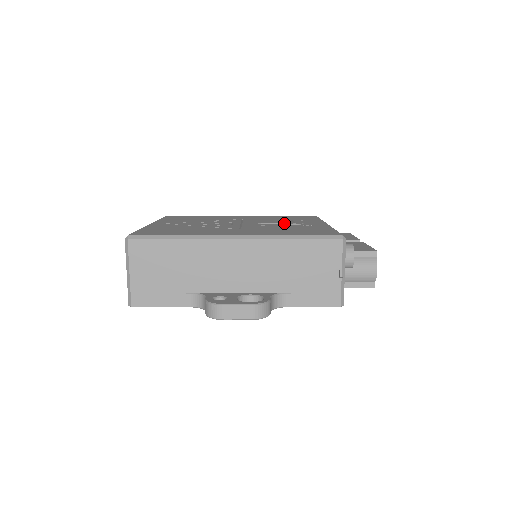
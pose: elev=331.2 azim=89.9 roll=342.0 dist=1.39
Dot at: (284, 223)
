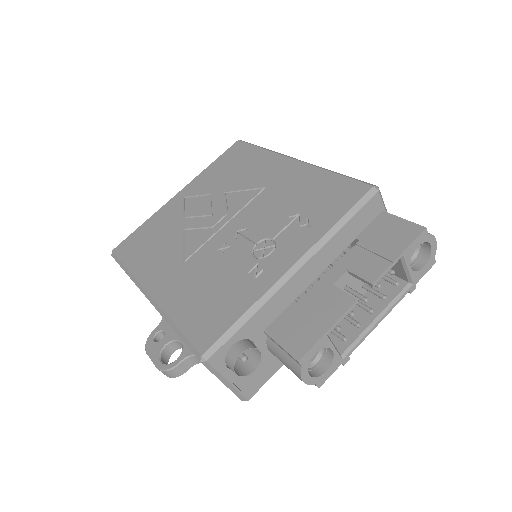
Dot at: (256, 242)
